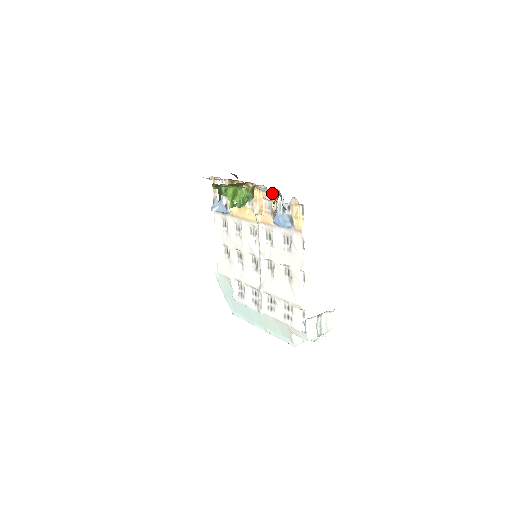
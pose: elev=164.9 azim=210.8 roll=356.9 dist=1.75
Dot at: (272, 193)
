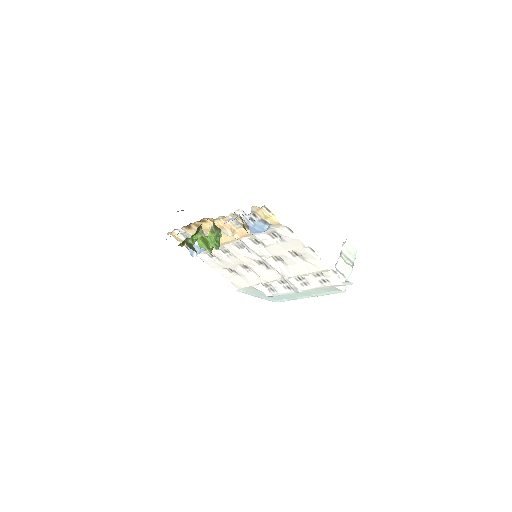
Dot at: occluded
